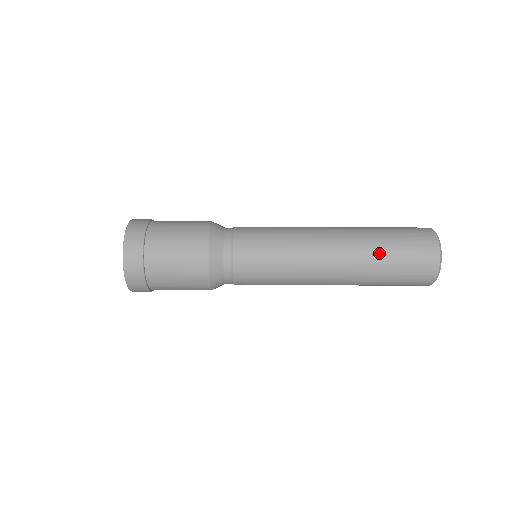
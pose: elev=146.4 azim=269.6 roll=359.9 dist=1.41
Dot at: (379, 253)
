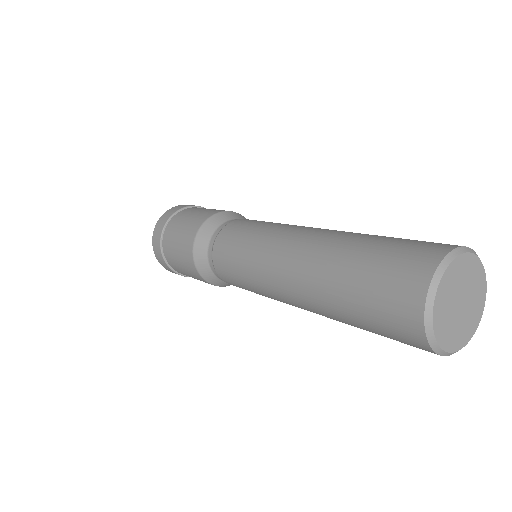
Dot at: (336, 286)
